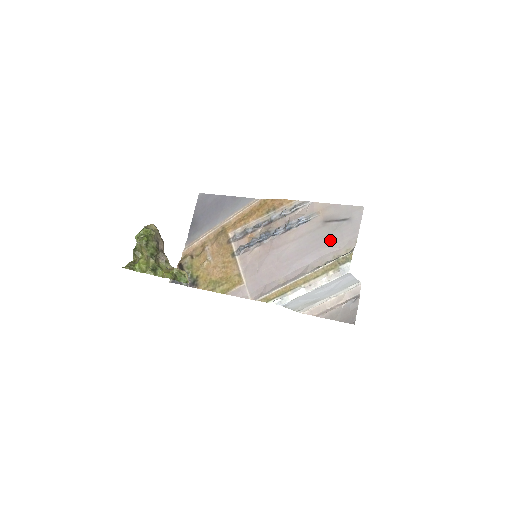
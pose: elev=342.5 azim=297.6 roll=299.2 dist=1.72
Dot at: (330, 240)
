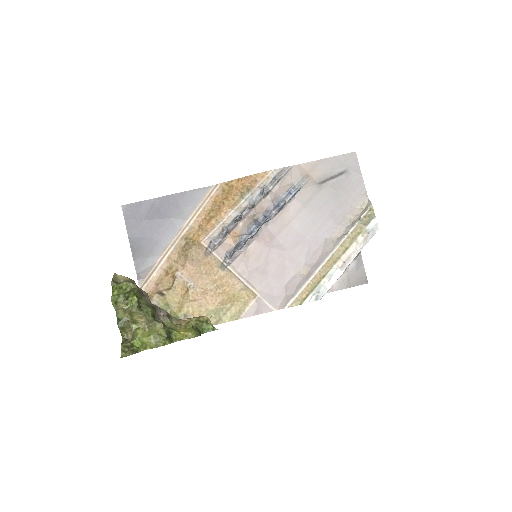
Dot at: (337, 202)
